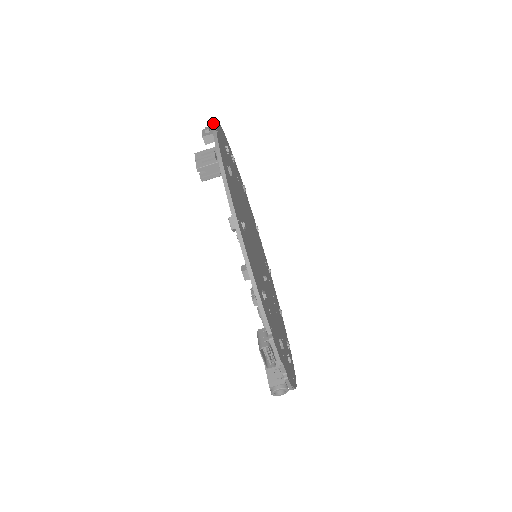
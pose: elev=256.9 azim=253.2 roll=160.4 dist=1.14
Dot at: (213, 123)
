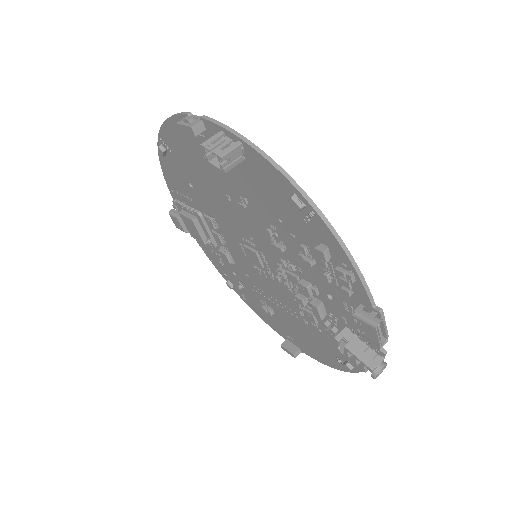
Dot at: (185, 113)
